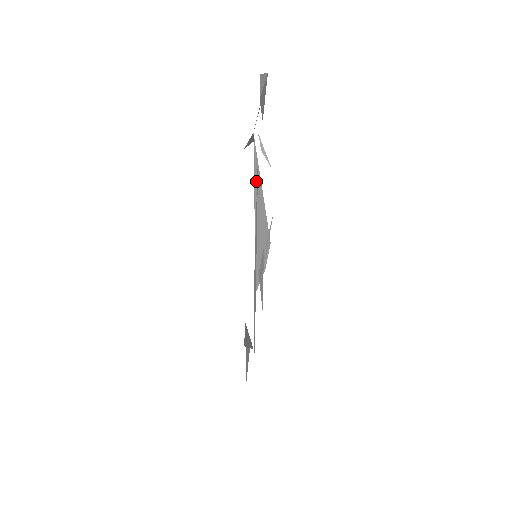
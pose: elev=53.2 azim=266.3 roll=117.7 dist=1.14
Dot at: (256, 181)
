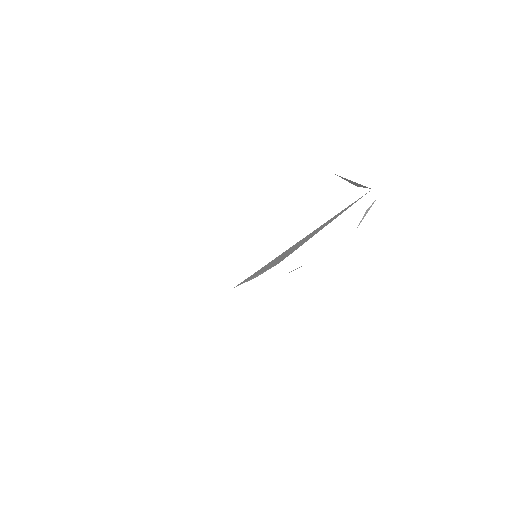
Dot at: (332, 219)
